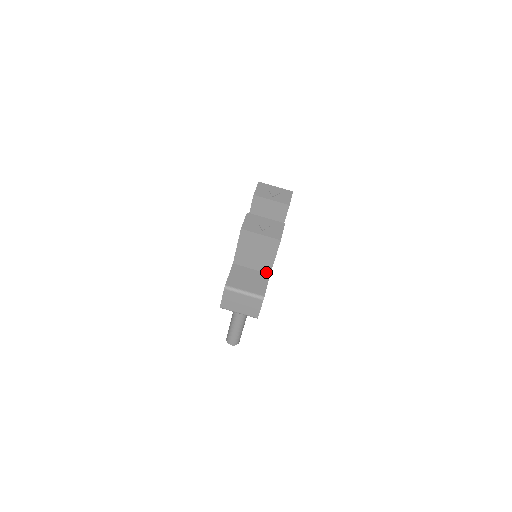
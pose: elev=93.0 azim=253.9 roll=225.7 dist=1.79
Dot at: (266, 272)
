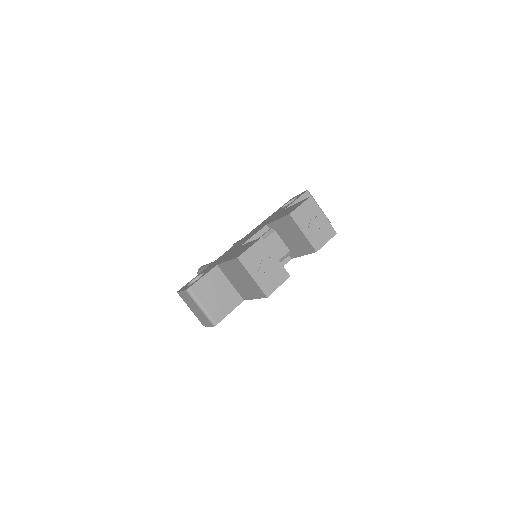
Dot at: (241, 296)
